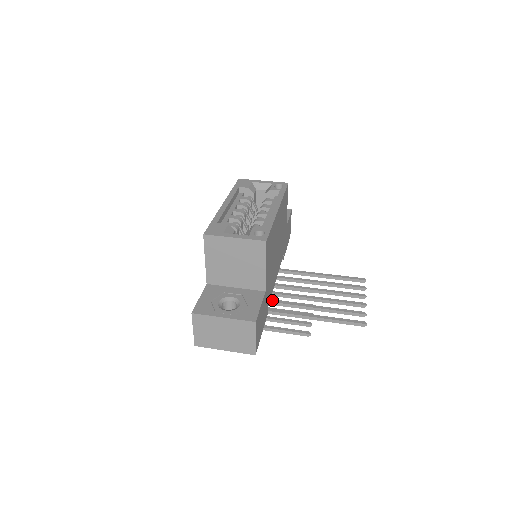
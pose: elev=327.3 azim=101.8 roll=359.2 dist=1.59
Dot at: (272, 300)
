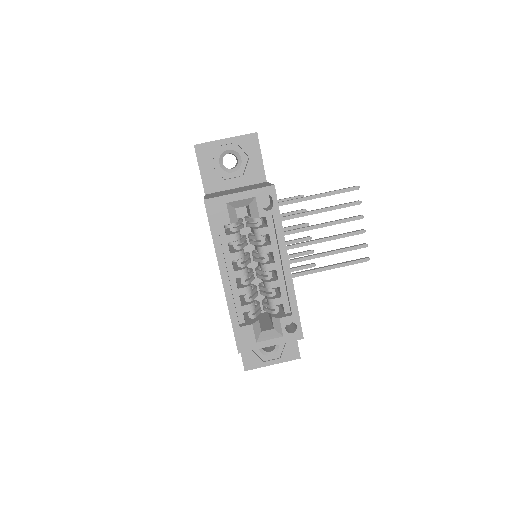
Dot at: occluded
